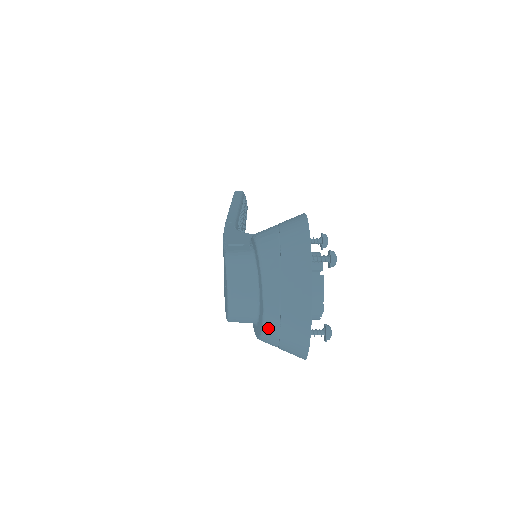
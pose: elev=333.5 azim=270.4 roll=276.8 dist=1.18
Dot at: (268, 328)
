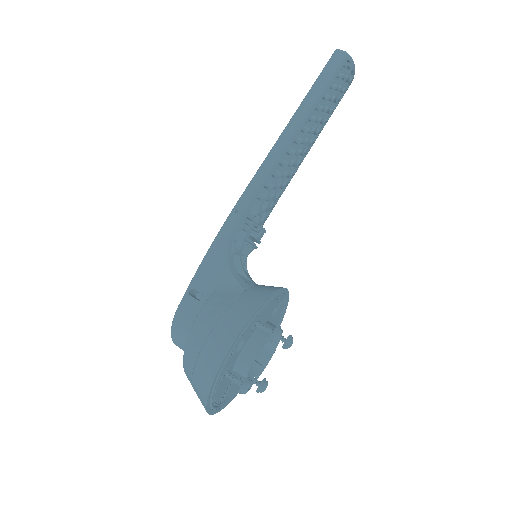
Dot at: occluded
